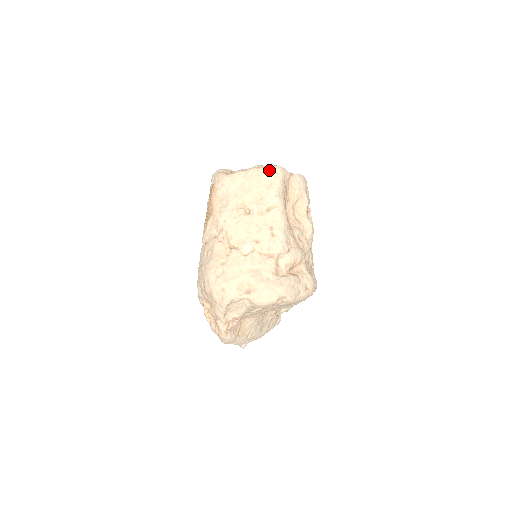
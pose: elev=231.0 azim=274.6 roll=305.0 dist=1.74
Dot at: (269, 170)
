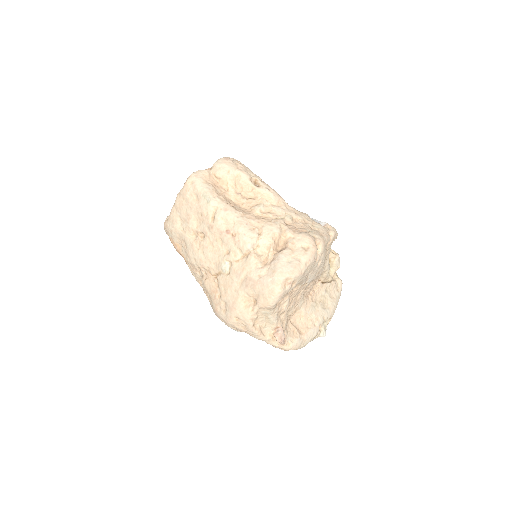
Dot at: (186, 186)
